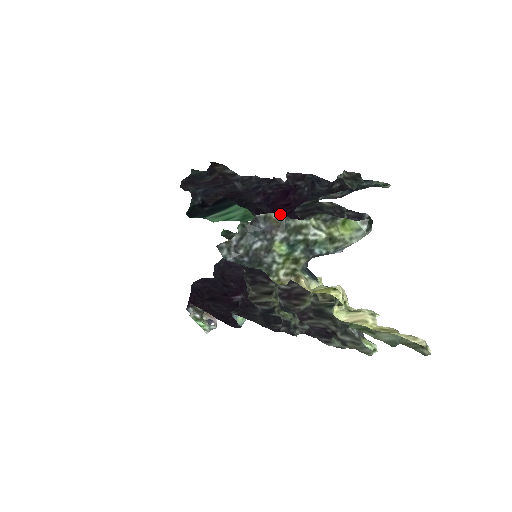
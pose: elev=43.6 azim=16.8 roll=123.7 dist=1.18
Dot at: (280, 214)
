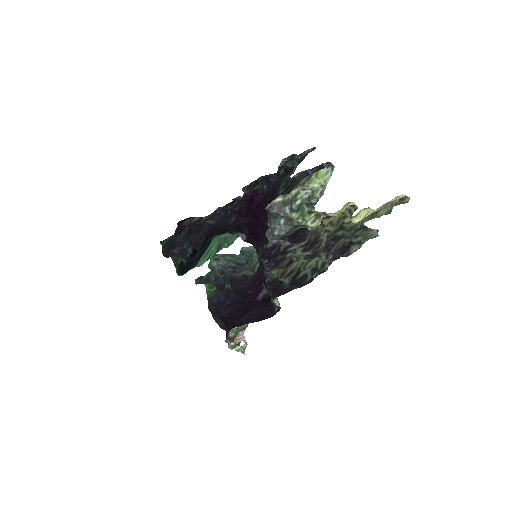
Dot at: (278, 197)
